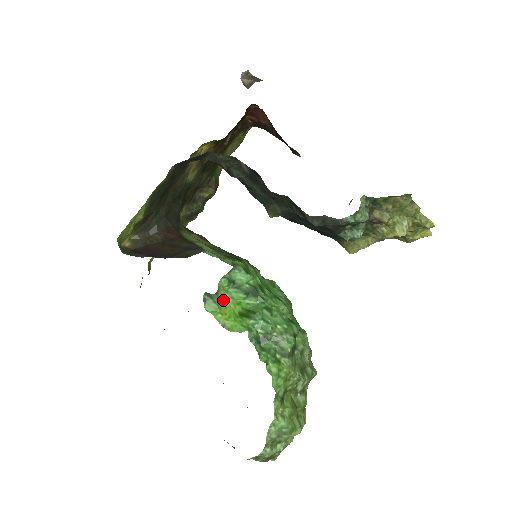
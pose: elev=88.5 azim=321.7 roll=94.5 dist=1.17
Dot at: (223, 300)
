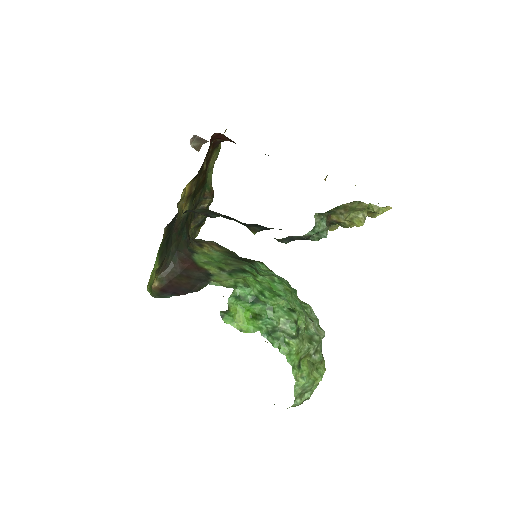
Dot at: (235, 311)
